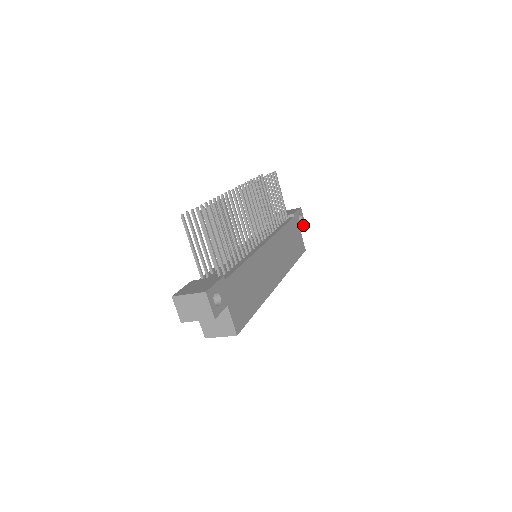
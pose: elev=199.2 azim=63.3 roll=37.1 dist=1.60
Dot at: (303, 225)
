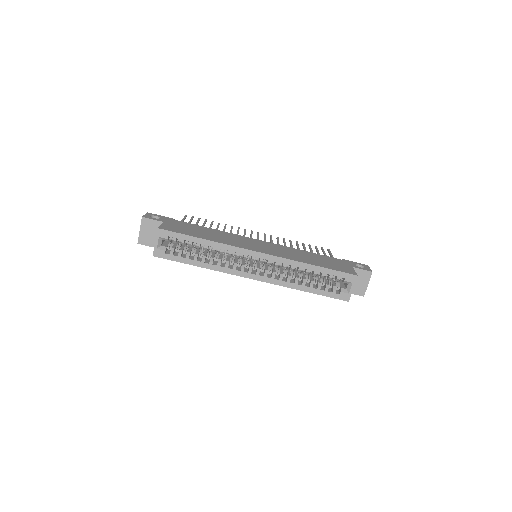
Dot at: (365, 270)
